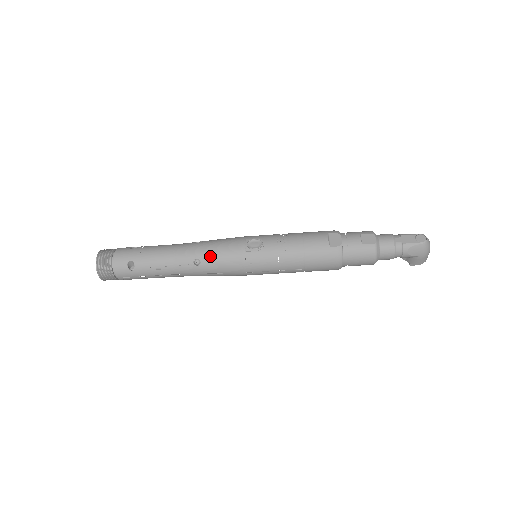
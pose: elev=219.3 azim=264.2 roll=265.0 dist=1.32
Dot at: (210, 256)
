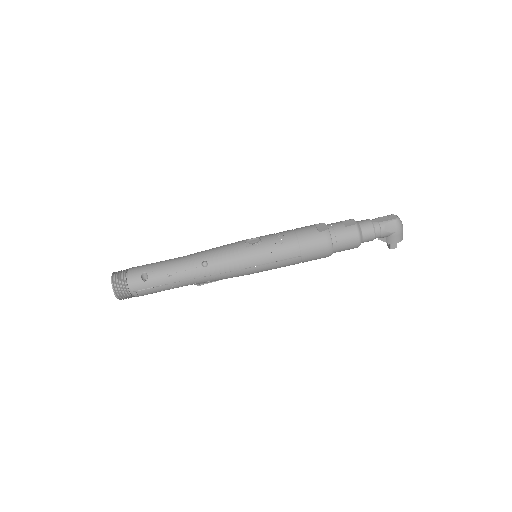
Dot at: (216, 256)
